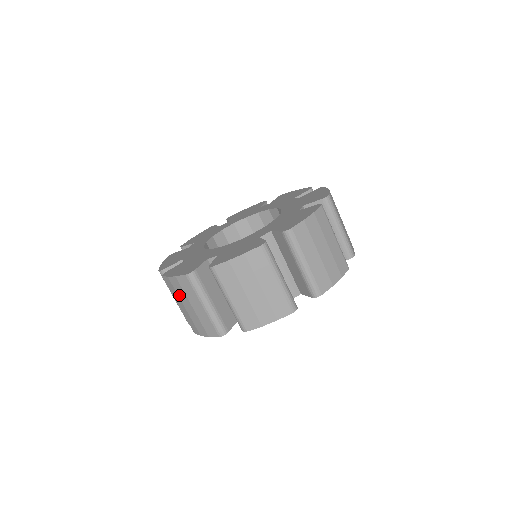
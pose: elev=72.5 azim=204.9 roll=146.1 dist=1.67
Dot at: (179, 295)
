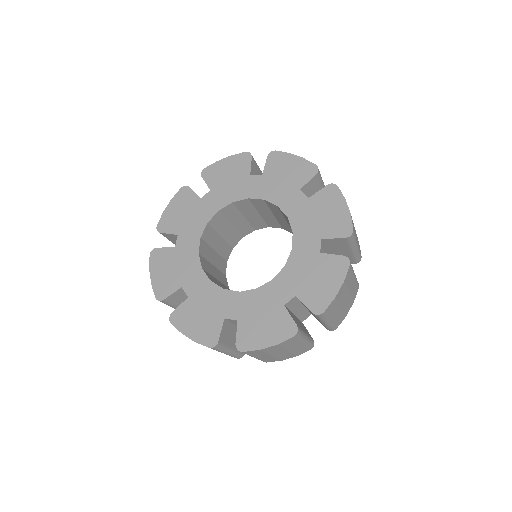
Dot at: (270, 353)
